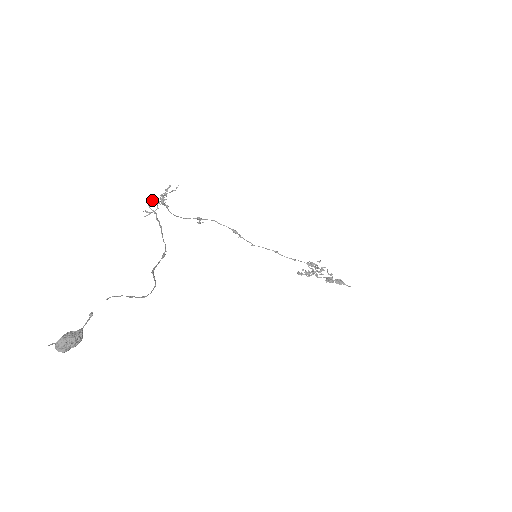
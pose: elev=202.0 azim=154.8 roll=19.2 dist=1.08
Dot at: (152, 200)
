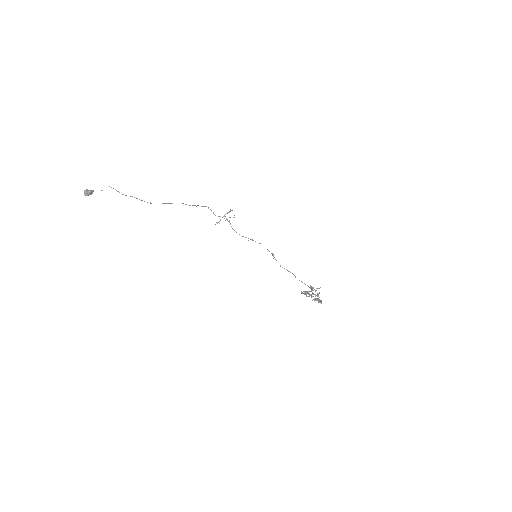
Dot at: occluded
